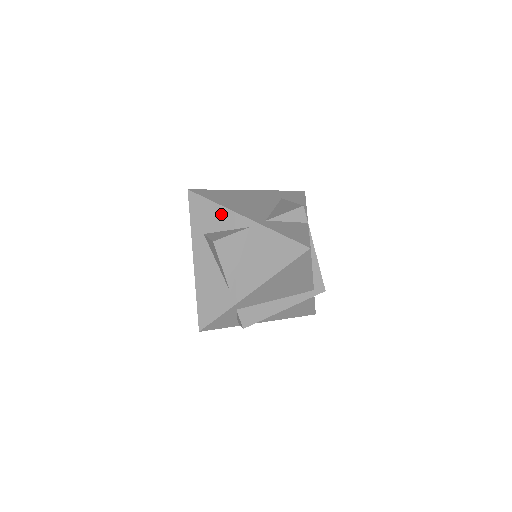
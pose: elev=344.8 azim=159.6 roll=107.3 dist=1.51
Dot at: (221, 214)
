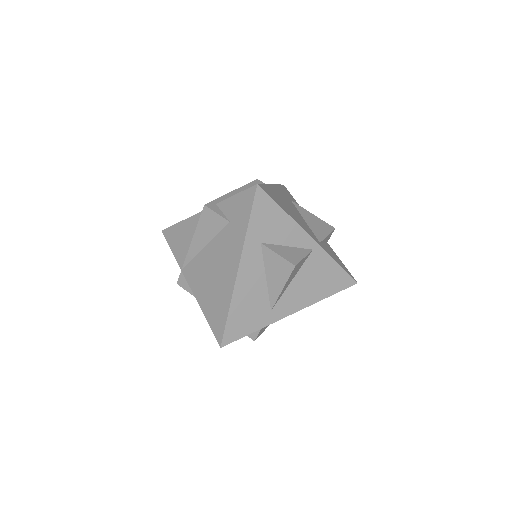
Dot at: (288, 227)
